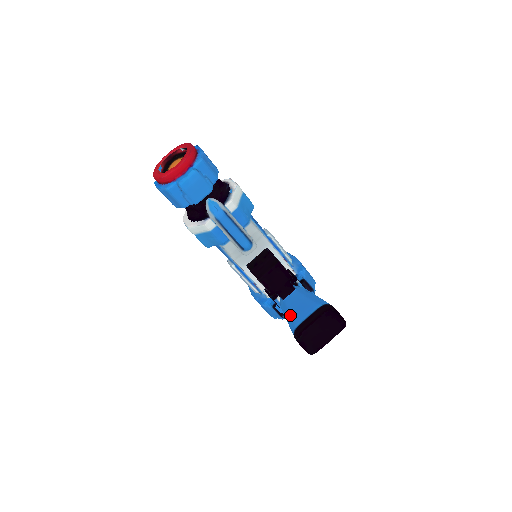
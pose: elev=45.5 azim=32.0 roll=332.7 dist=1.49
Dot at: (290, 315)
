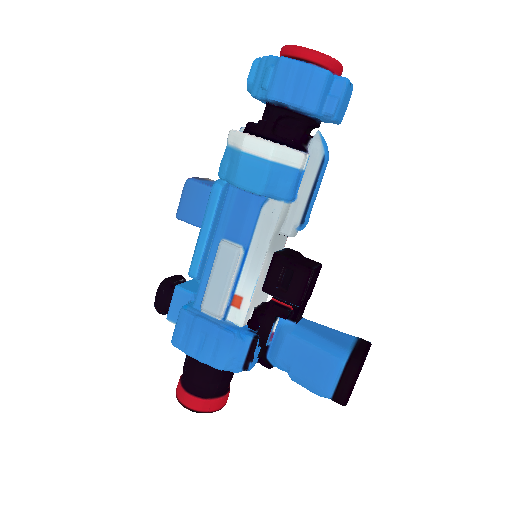
Dot at: (325, 339)
